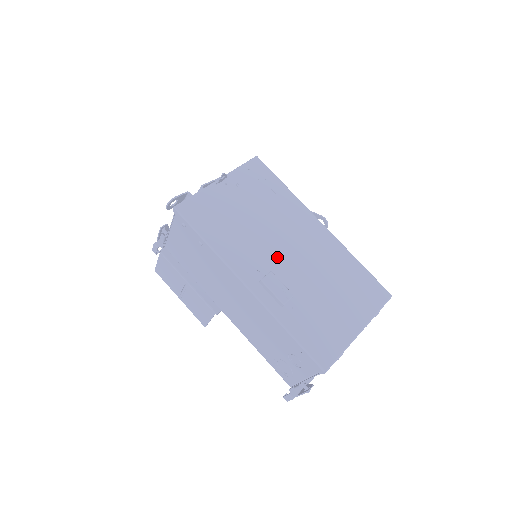
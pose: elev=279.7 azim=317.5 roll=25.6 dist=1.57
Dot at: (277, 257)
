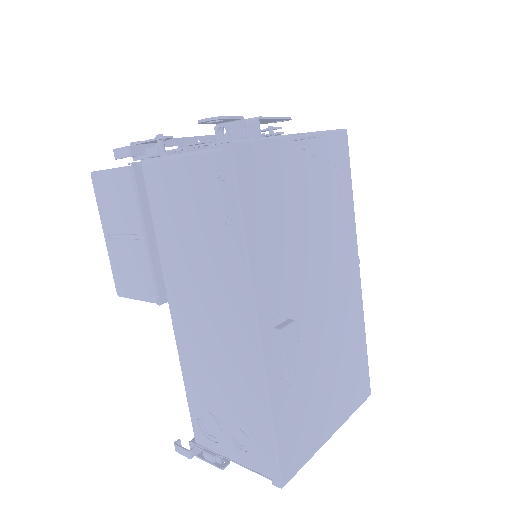
Dot at: (306, 298)
